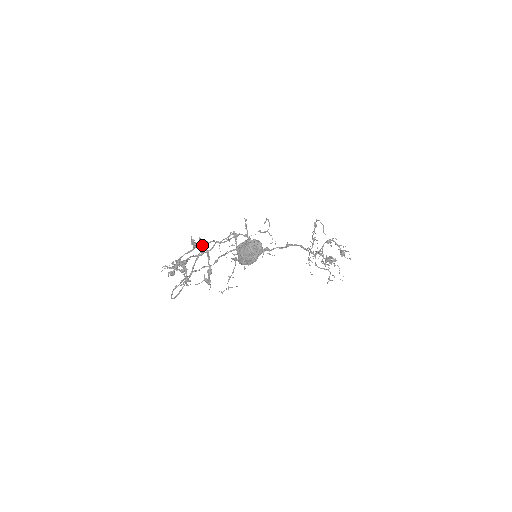
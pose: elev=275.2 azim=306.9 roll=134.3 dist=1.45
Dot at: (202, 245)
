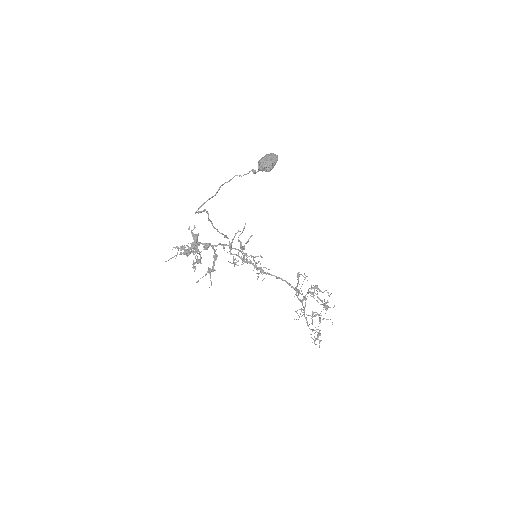
Dot at: (209, 245)
